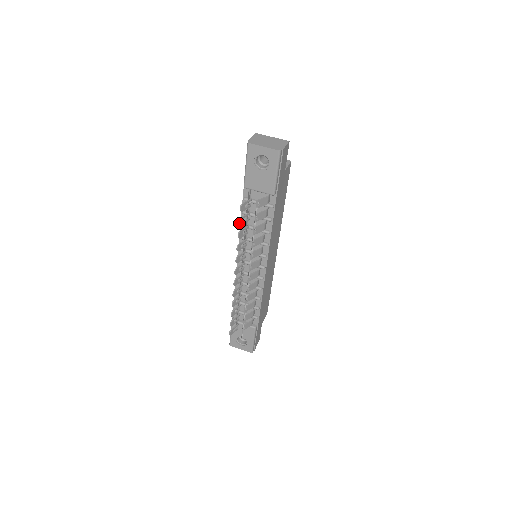
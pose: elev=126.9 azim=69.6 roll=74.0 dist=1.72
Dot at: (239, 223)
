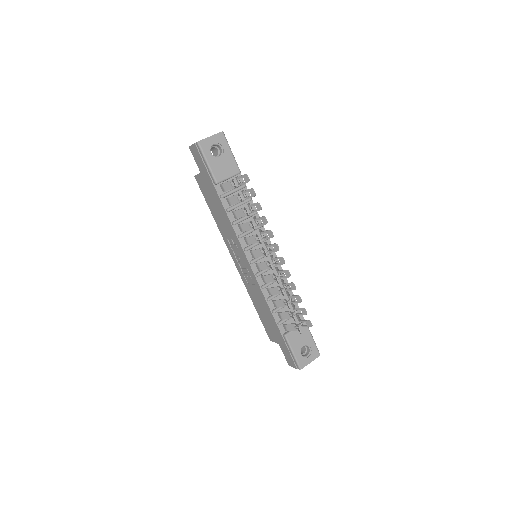
Dot at: (242, 199)
